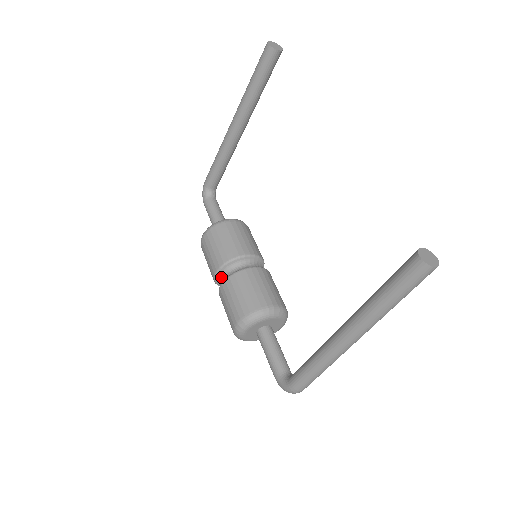
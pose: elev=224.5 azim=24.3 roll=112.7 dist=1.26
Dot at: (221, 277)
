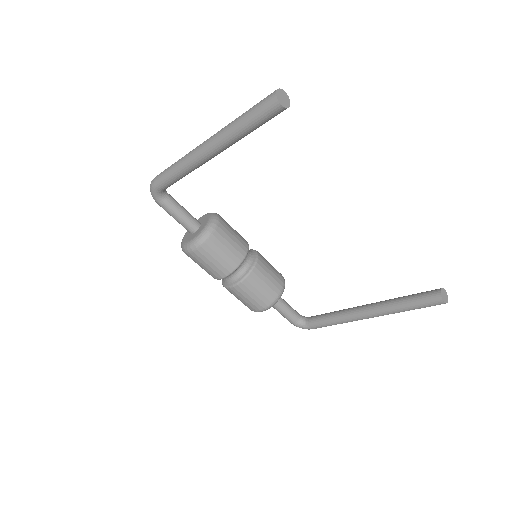
Dot at: (225, 278)
